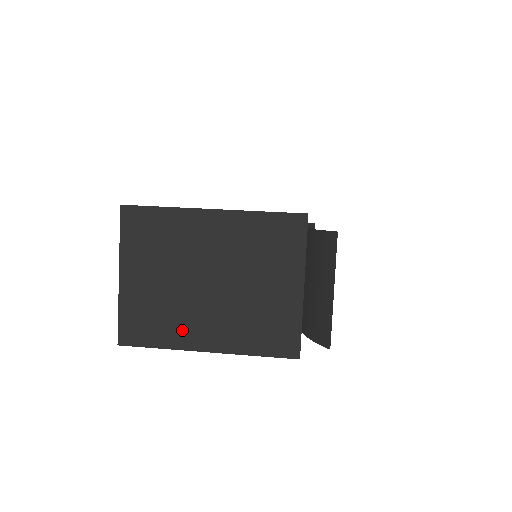
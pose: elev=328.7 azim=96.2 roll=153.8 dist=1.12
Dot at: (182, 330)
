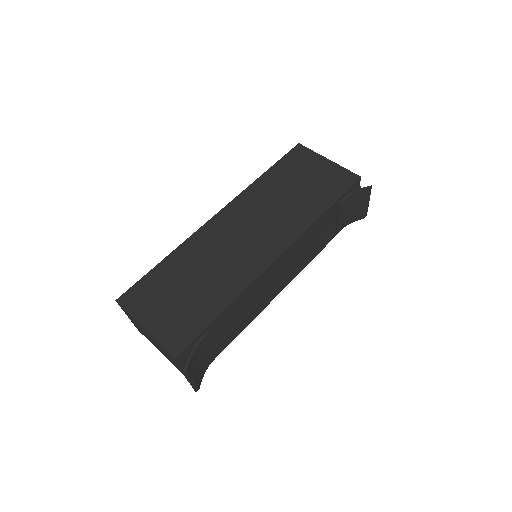
Dot at: (153, 344)
